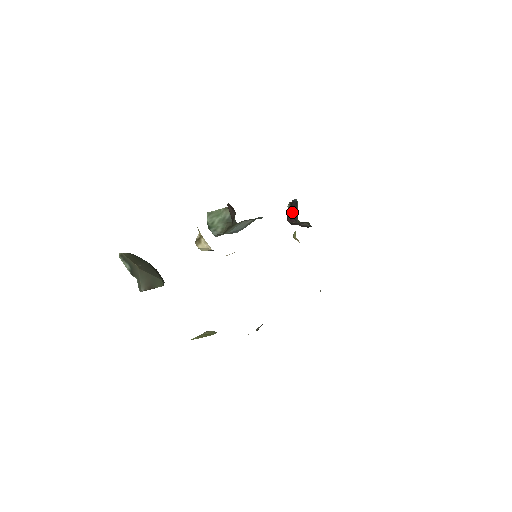
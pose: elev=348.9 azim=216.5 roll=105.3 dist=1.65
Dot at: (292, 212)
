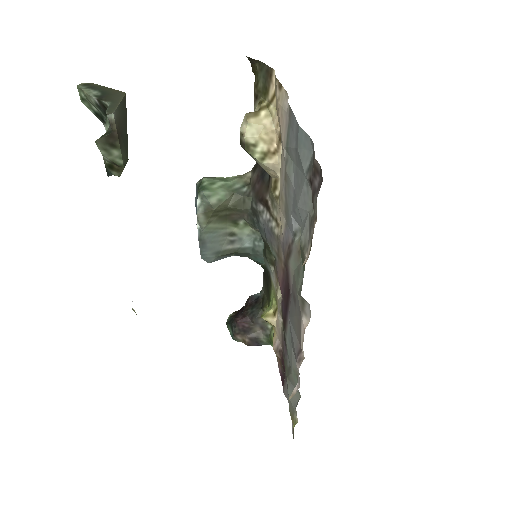
Dot at: (247, 309)
